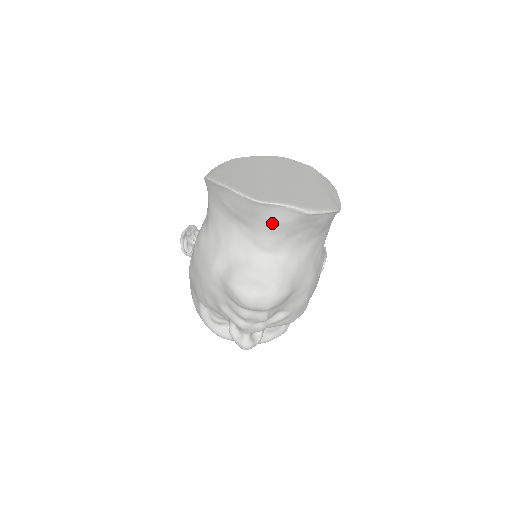
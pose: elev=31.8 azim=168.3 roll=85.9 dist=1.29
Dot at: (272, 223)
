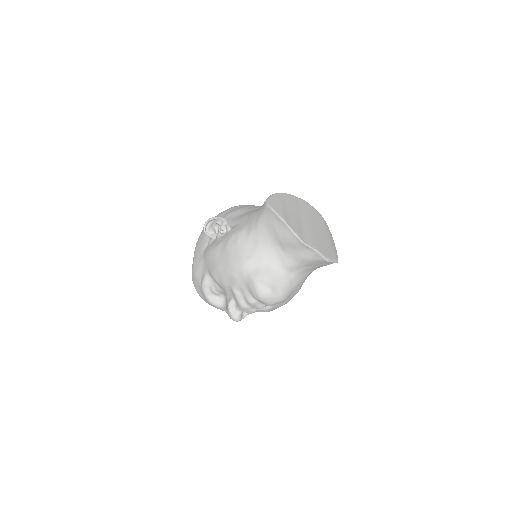
Dot at: (302, 256)
